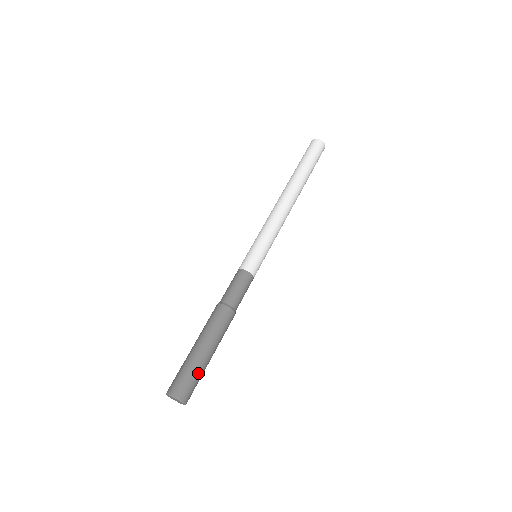
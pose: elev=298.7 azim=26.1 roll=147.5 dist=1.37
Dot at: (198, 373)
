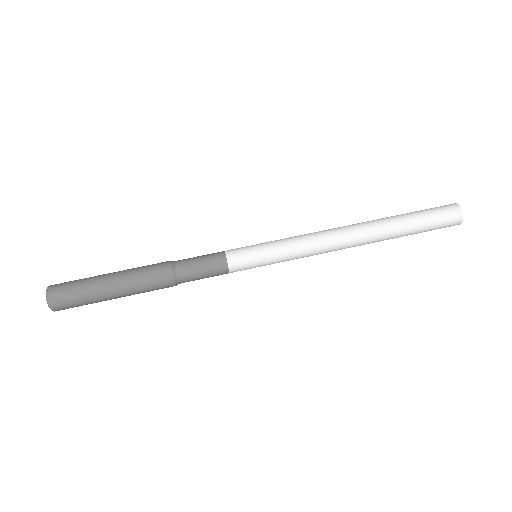
Dot at: (87, 300)
